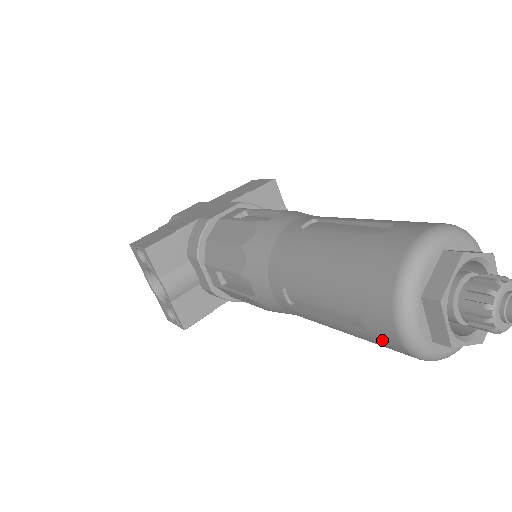
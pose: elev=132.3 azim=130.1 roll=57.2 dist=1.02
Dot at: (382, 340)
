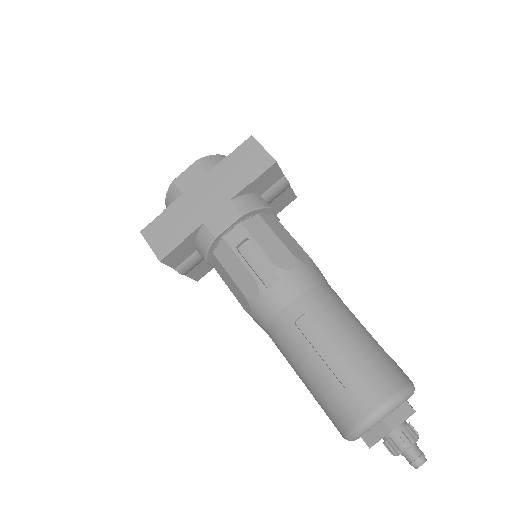
Dot at: occluded
